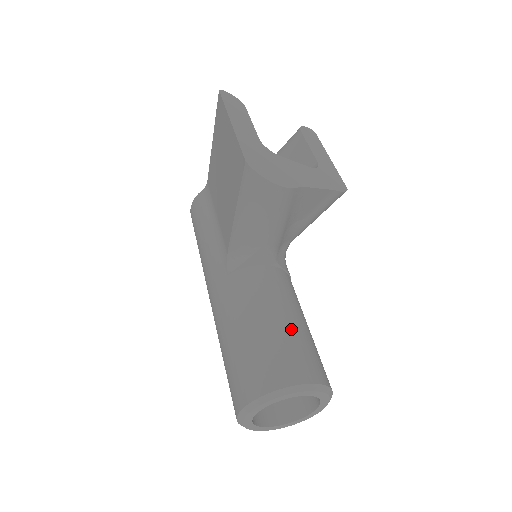
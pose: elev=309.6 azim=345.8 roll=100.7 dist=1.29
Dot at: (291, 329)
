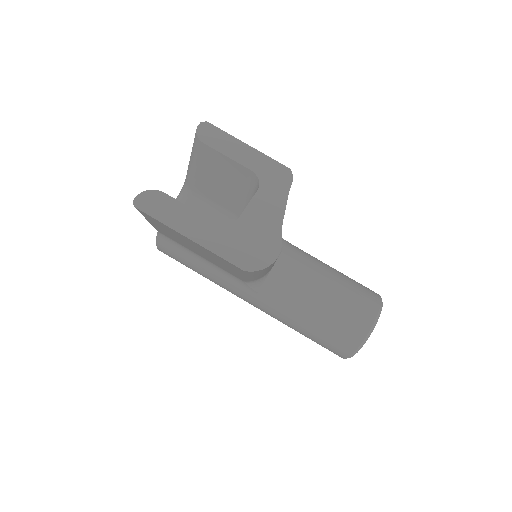
Dot at: (334, 294)
